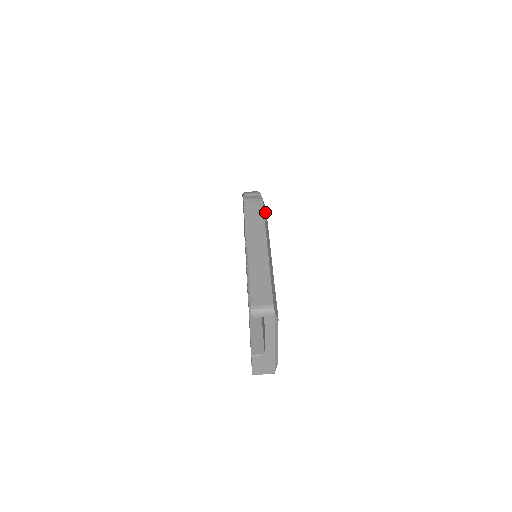
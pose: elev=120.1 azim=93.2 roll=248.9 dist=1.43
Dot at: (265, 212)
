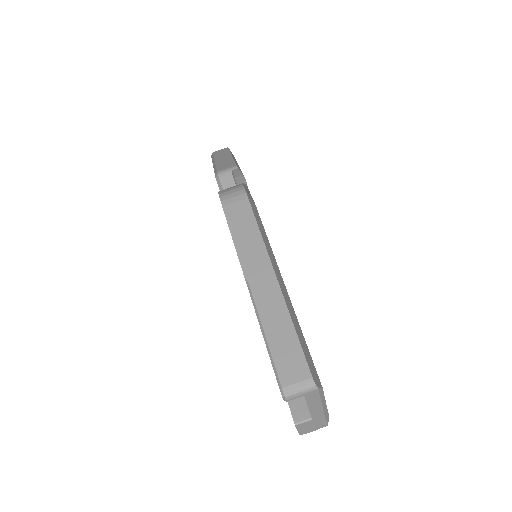
Dot at: (255, 211)
